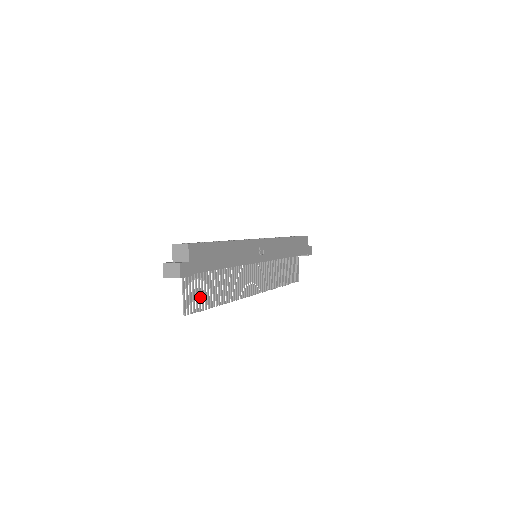
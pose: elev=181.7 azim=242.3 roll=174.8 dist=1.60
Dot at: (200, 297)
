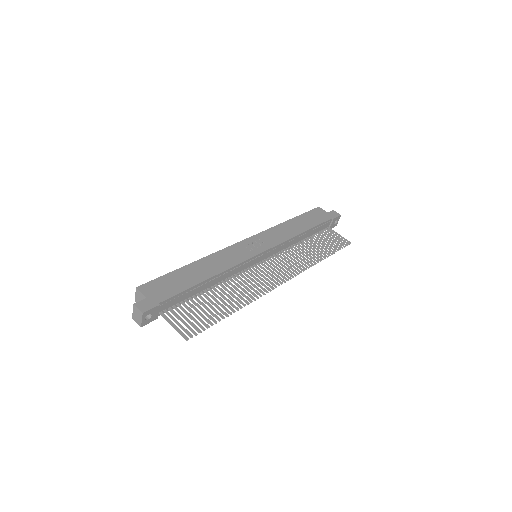
Dot at: (199, 318)
